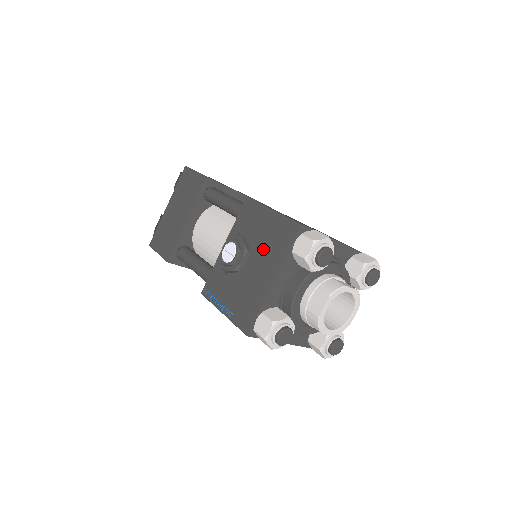
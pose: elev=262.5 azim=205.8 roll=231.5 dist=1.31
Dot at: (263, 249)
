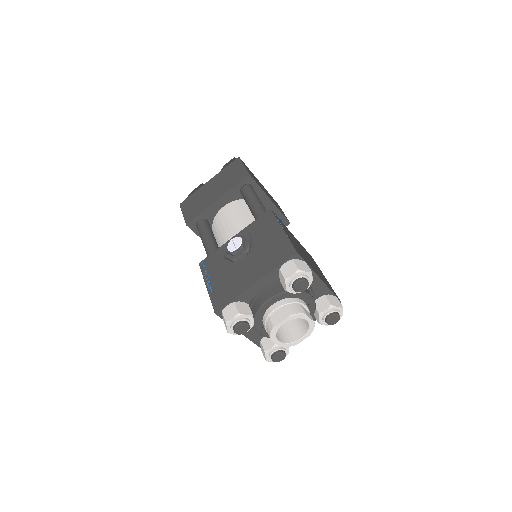
Dot at: (260, 255)
